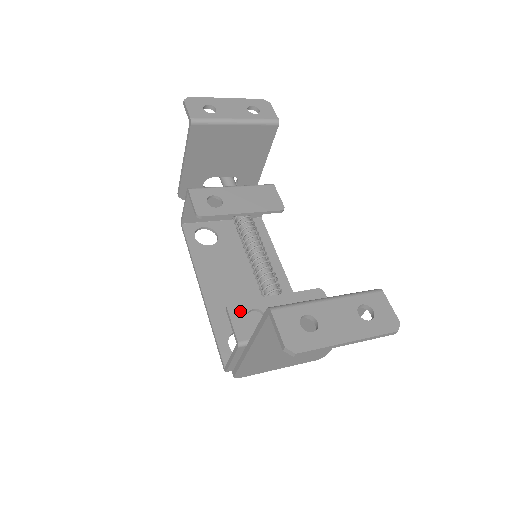
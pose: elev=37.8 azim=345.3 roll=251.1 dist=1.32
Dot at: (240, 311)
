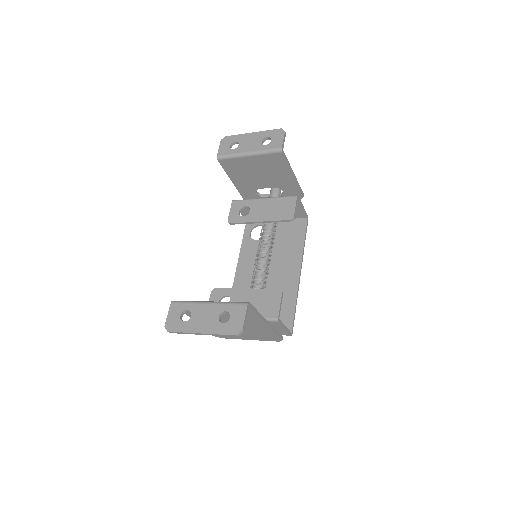
Dot at: (217, 295)
